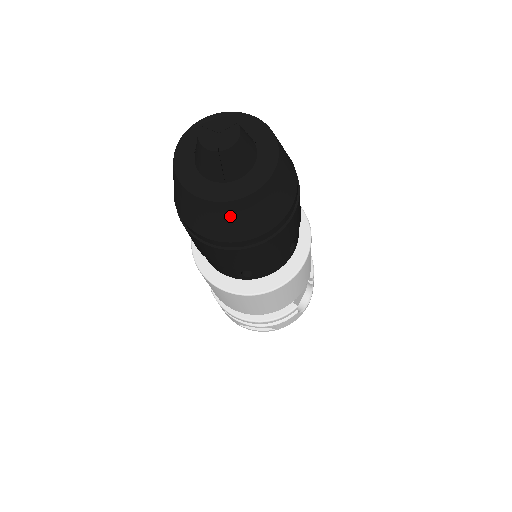
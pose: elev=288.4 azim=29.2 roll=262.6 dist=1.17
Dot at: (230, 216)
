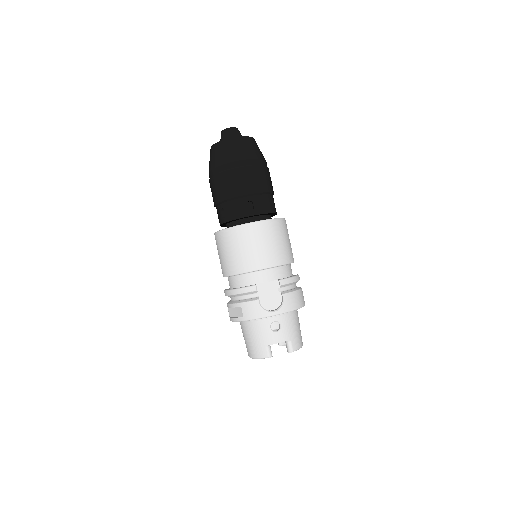
Dot at: (214, 152)
